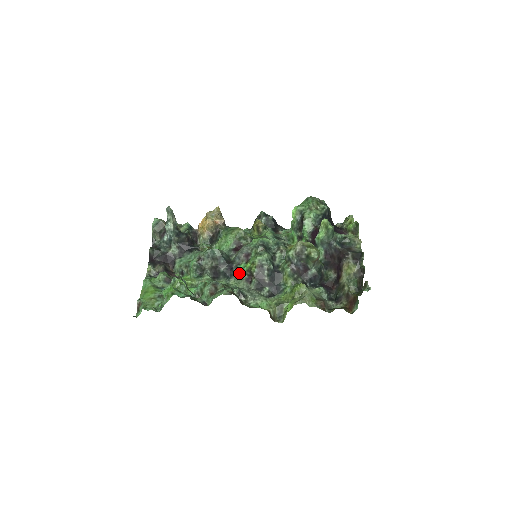
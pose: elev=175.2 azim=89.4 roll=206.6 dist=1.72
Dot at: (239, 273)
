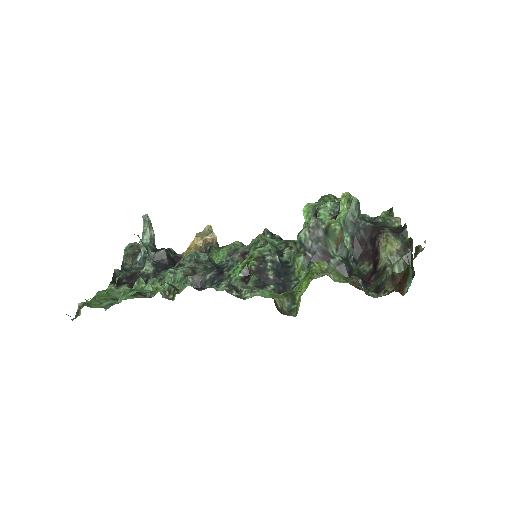
Dot at: (232, 274)
